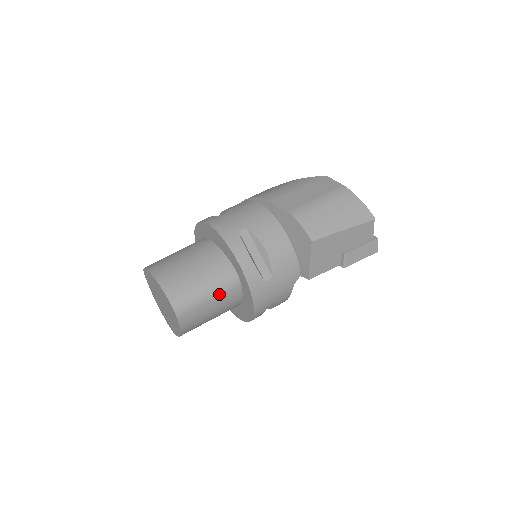
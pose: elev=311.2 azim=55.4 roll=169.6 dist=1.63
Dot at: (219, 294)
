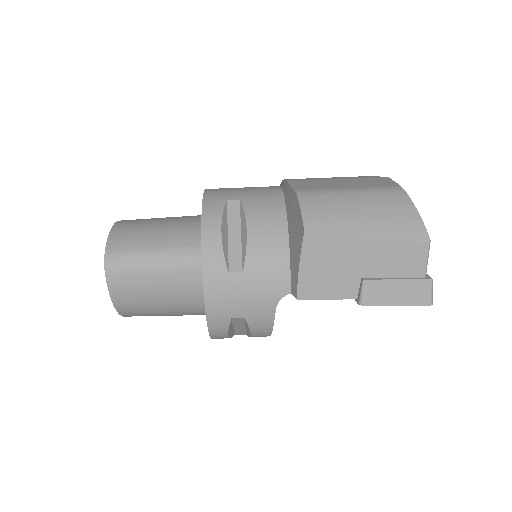
Dot at: (170, 269)
